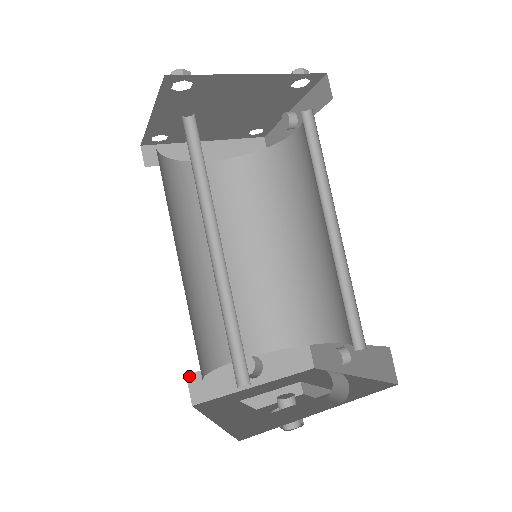
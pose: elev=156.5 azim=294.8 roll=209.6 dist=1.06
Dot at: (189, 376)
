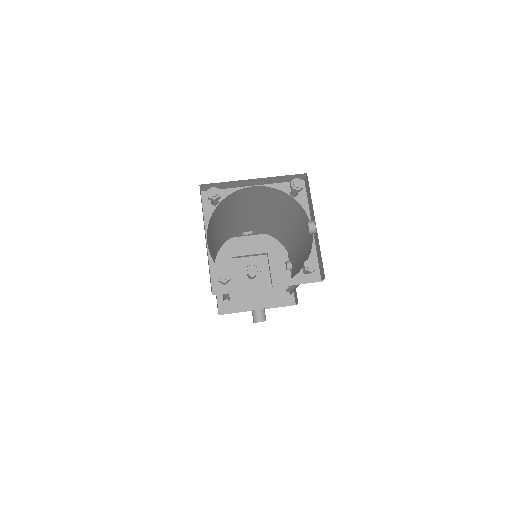
Dot at: occluded
